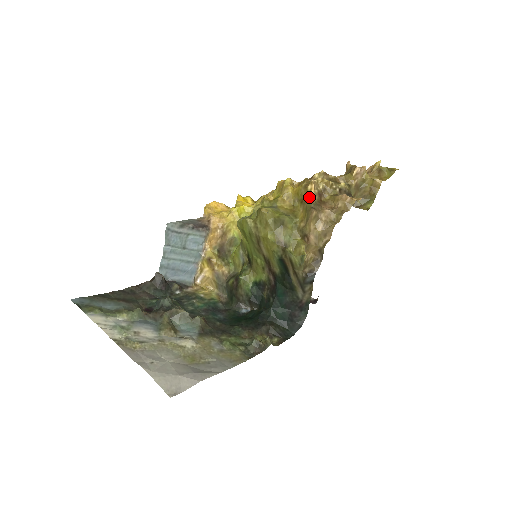
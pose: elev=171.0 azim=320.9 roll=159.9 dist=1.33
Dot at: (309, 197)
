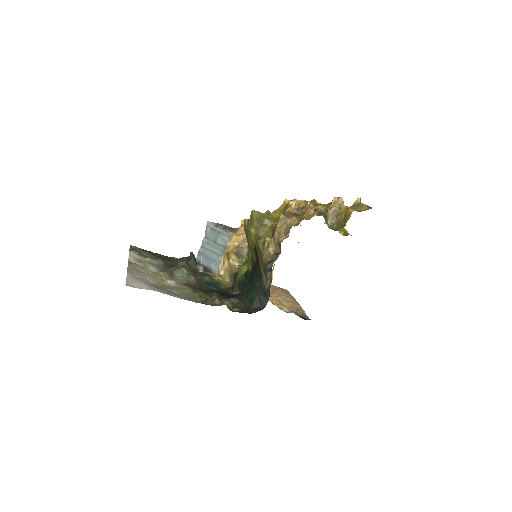
Dot at: (287, 208)
